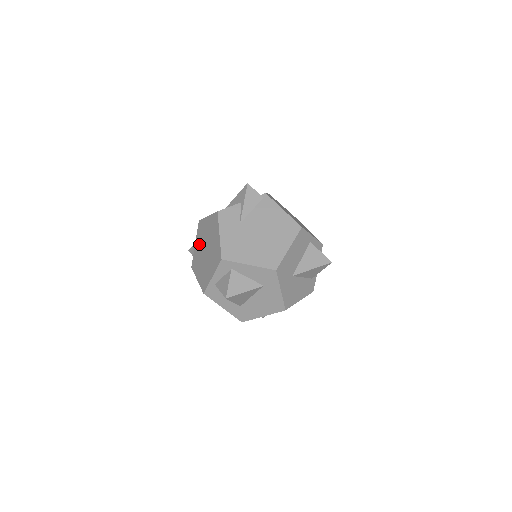
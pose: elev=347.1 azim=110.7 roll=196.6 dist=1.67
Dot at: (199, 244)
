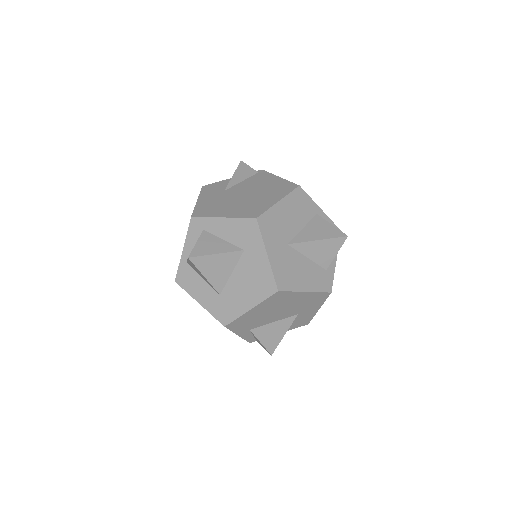
Dot at: occluded
